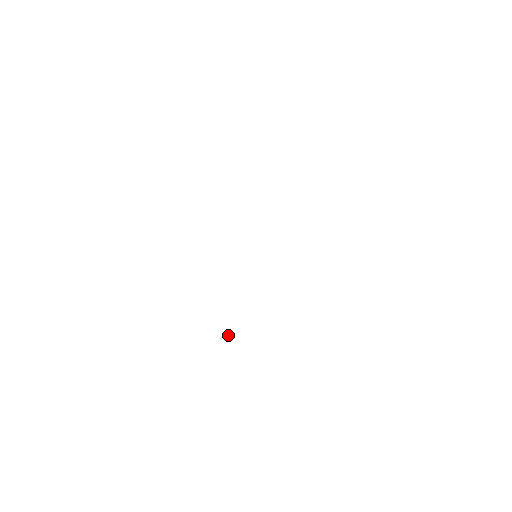
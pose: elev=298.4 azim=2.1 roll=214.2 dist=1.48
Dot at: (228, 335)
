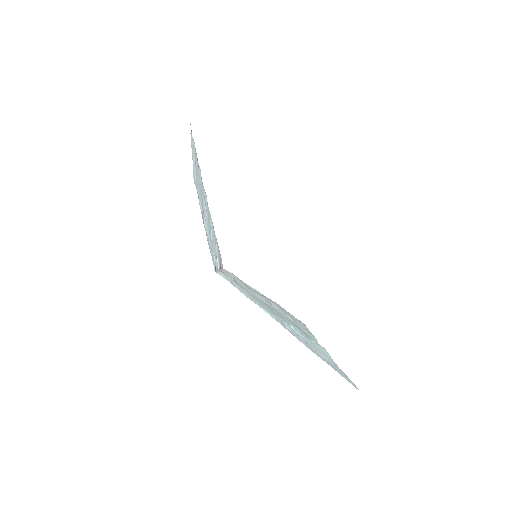
Dot at: (282, 318)
